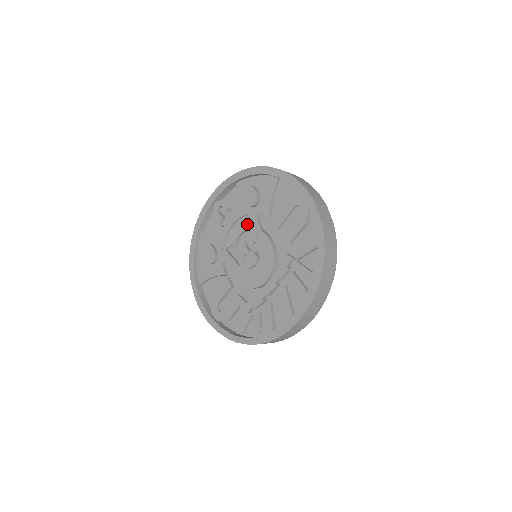
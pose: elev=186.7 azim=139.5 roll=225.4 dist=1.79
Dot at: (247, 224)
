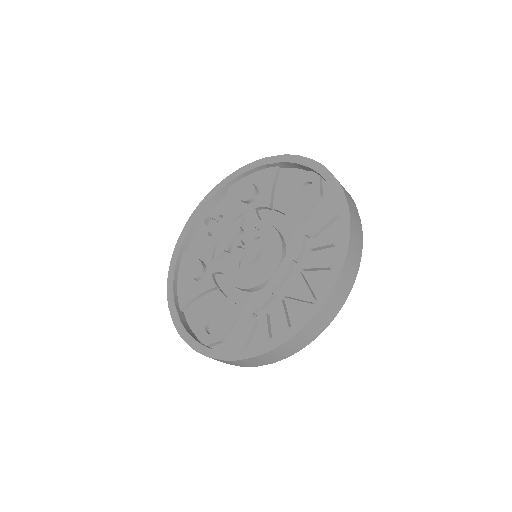
Dot at: (242, 225)
